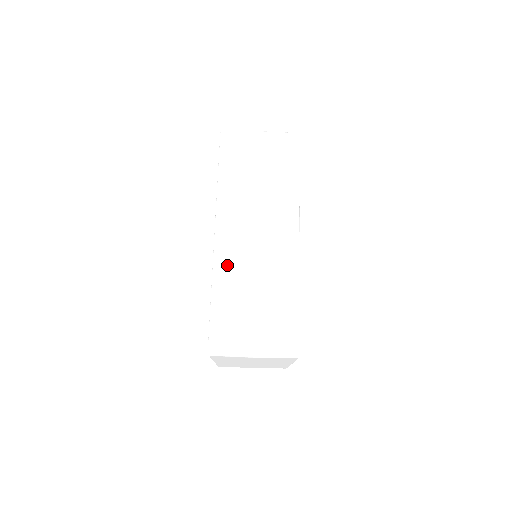
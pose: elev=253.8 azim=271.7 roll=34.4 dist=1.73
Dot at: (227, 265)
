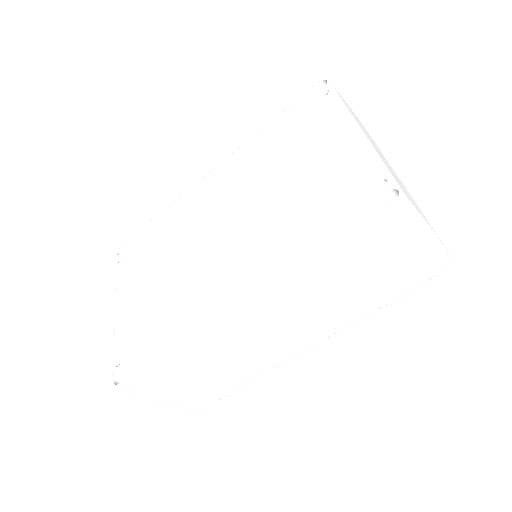
Dot at: (212, 341)
